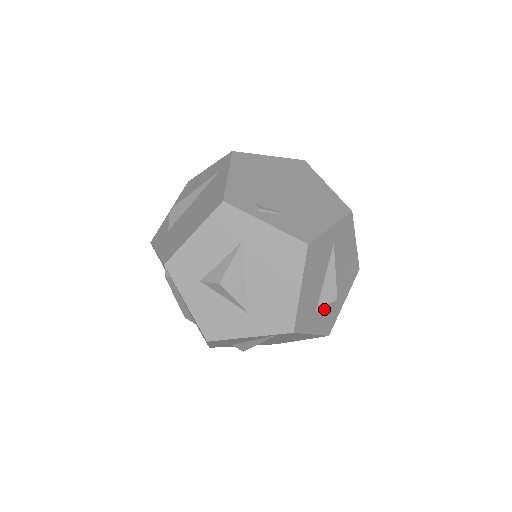
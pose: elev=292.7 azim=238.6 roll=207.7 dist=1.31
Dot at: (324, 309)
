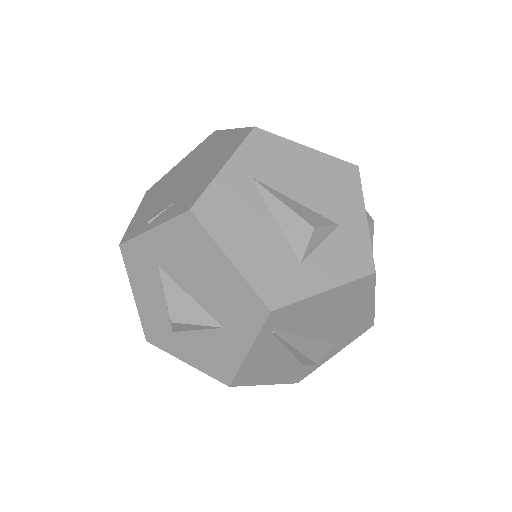
Dot at: (320, 251)
